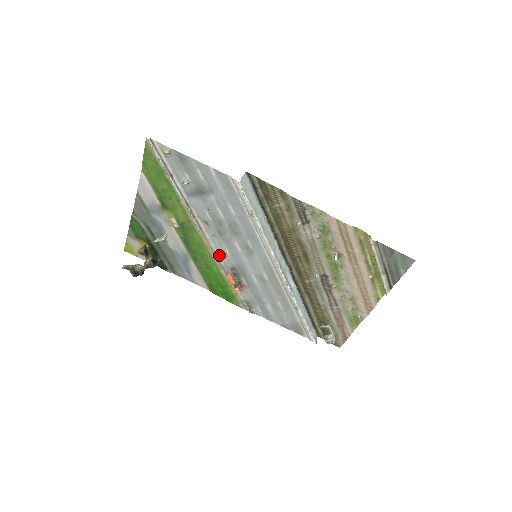
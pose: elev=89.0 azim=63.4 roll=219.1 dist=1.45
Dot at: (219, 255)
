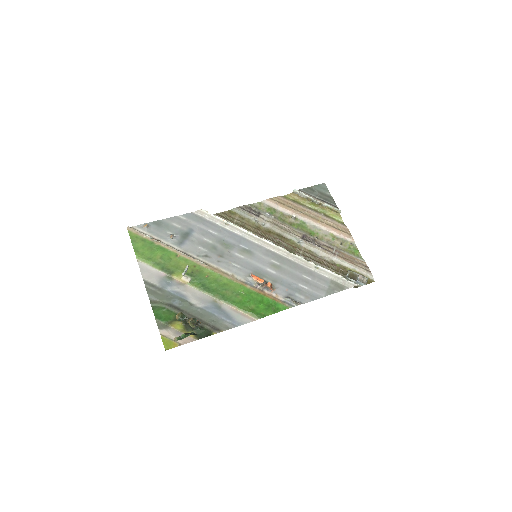
Dot at: (235, 275)
